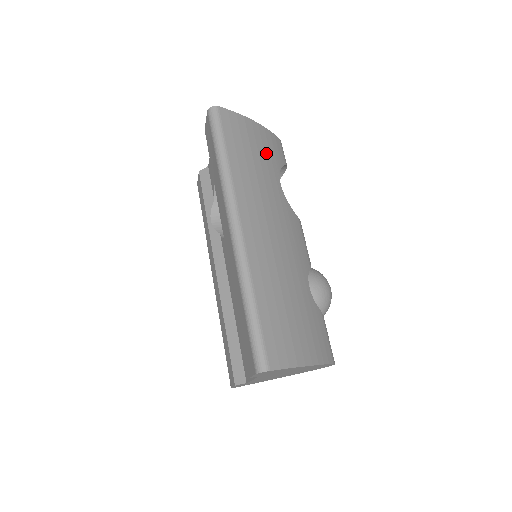
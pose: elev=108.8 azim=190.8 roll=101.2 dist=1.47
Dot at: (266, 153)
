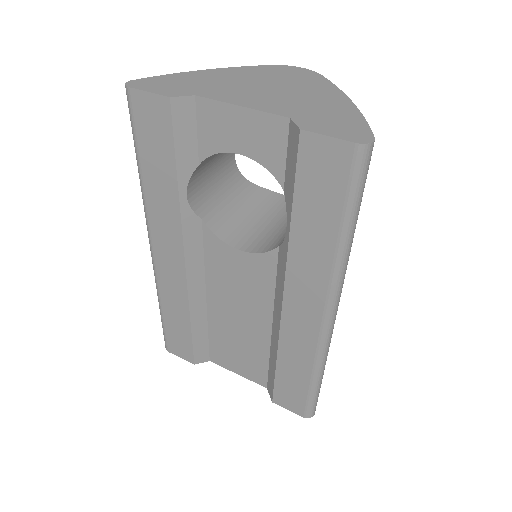
Dot at: occluded
